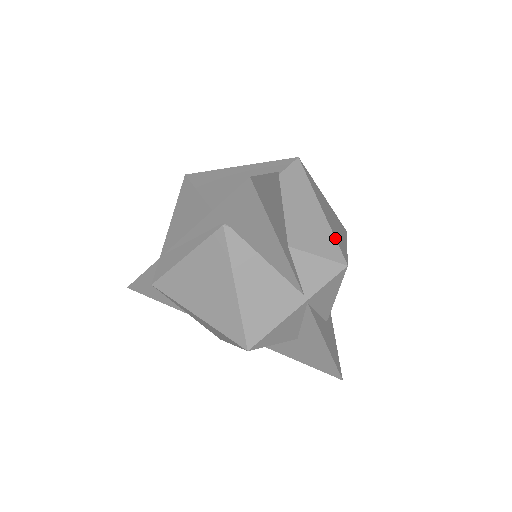
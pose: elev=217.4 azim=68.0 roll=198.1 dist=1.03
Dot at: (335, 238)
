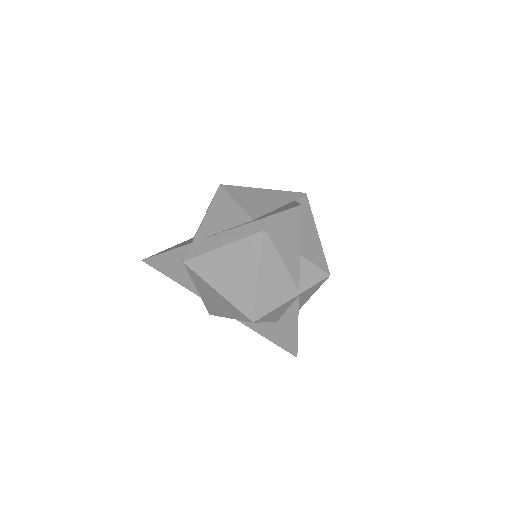
Dot at: (324, 255)
